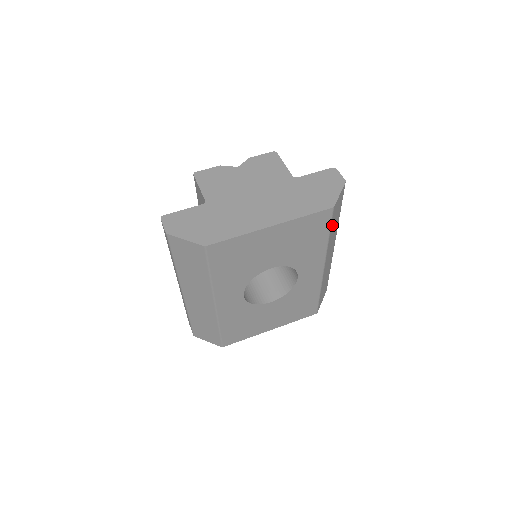
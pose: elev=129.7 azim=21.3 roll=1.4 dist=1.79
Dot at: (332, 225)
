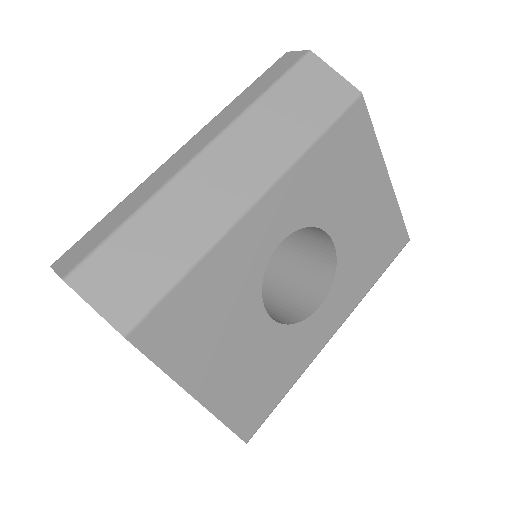
Dot at: occluded
